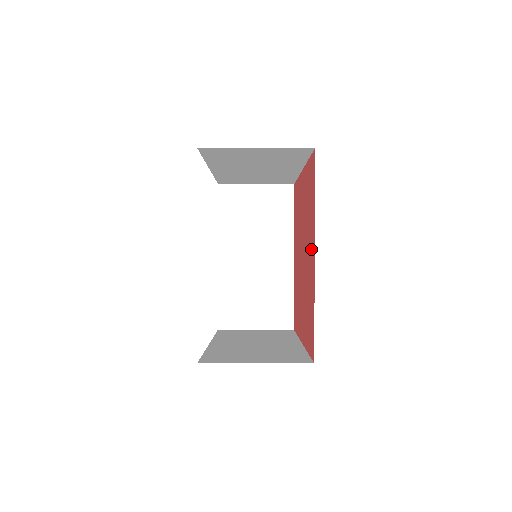
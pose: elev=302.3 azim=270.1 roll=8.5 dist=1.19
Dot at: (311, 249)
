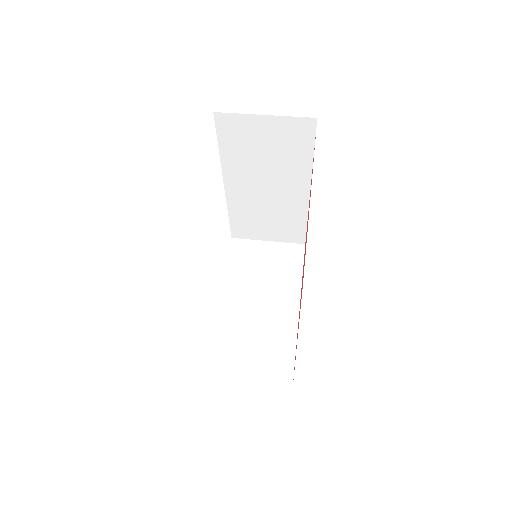
Dot at: occluded
